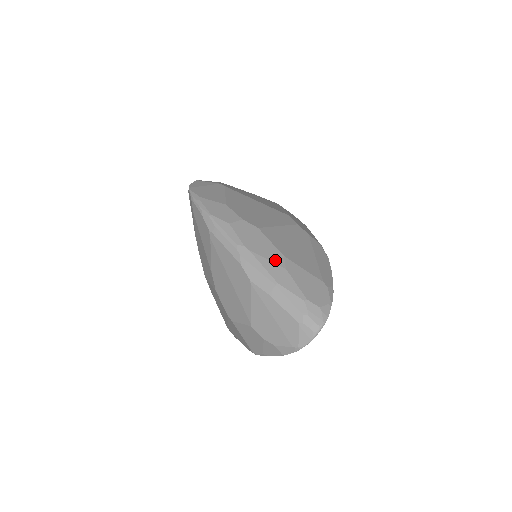
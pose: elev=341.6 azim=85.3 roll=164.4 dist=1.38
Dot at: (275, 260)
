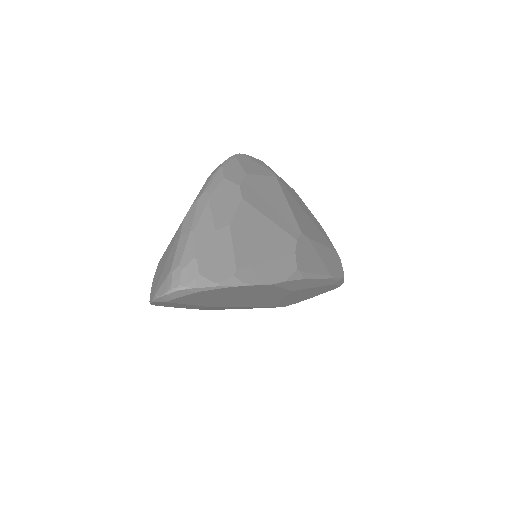
Dot at: (217, 220)
